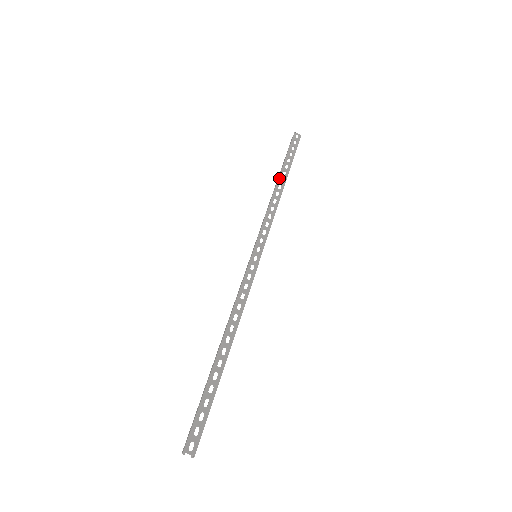
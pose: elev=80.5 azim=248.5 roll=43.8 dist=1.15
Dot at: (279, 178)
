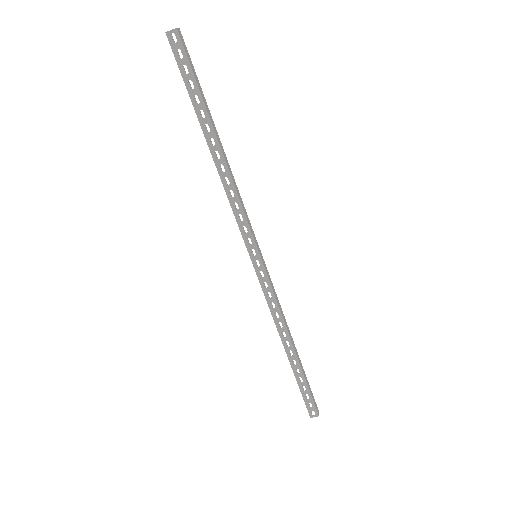
Dot at: (207, 142)
